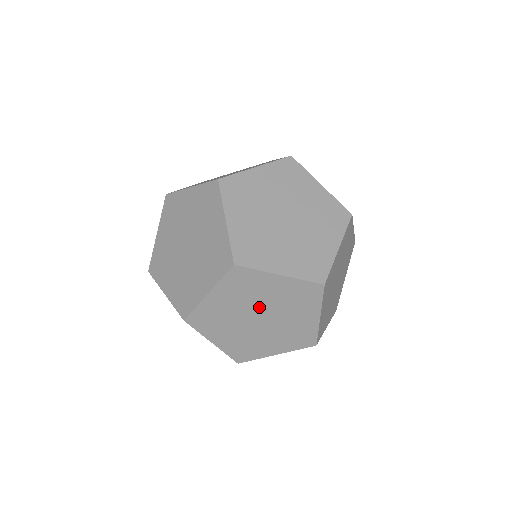
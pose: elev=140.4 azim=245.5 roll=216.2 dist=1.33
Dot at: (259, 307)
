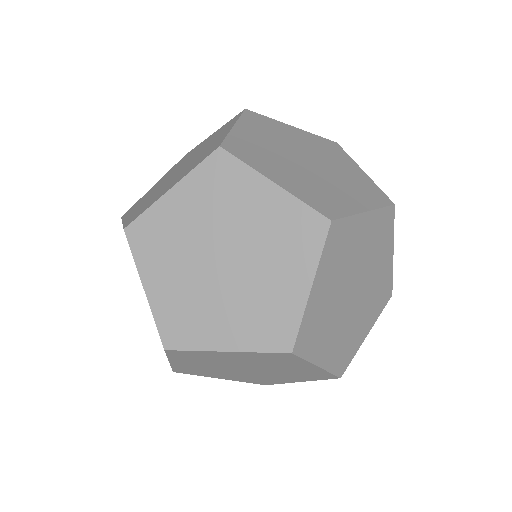
Dot at: (229, 236)
